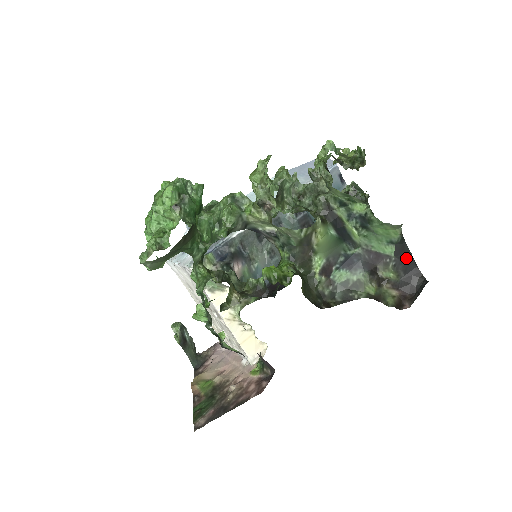
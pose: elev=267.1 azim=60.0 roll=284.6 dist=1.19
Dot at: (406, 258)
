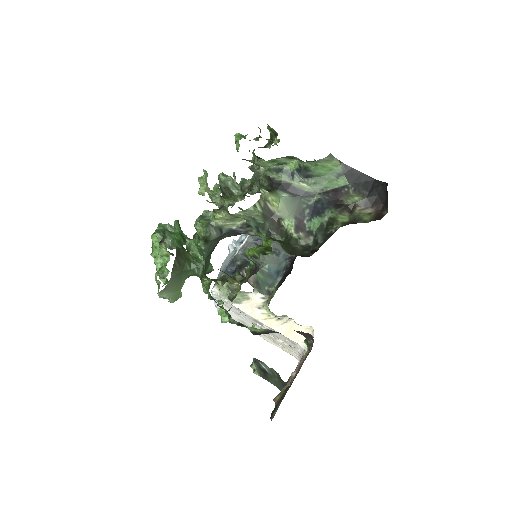
Dot at: (360, 179)
